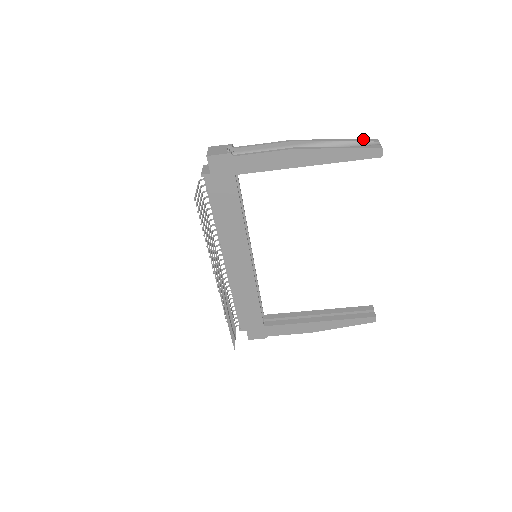
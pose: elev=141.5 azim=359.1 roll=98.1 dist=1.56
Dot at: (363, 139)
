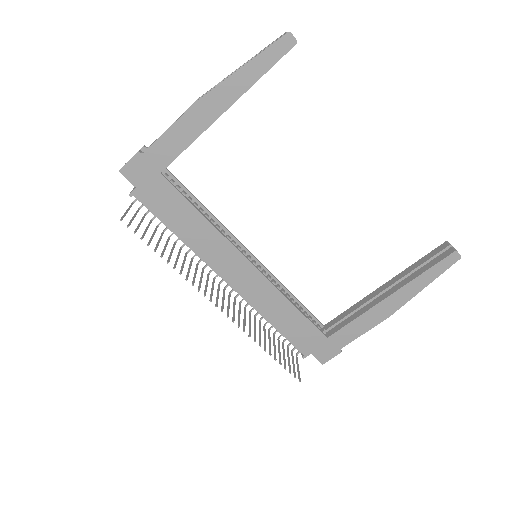
Dot at: occluded
